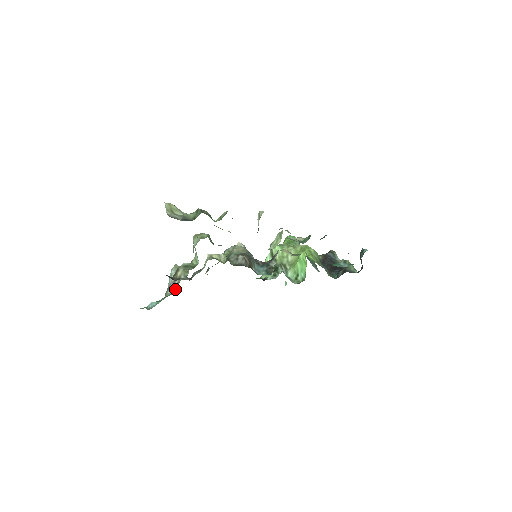
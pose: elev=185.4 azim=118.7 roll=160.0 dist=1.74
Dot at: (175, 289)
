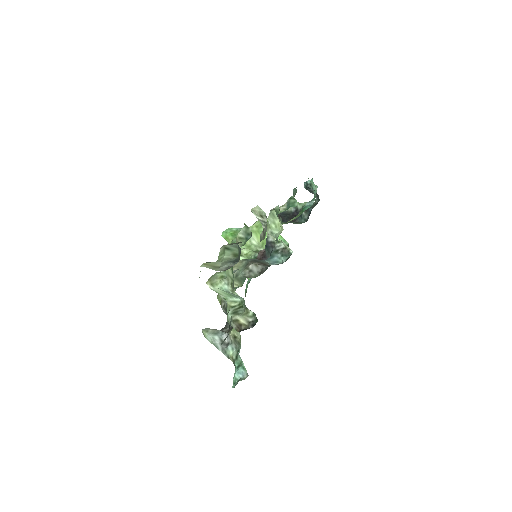
Dot at: (235, 344)
